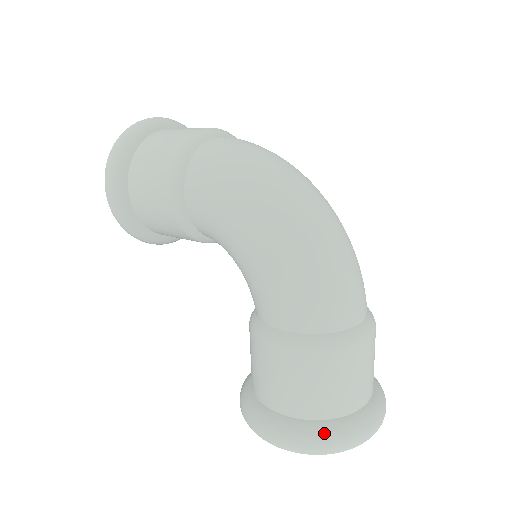
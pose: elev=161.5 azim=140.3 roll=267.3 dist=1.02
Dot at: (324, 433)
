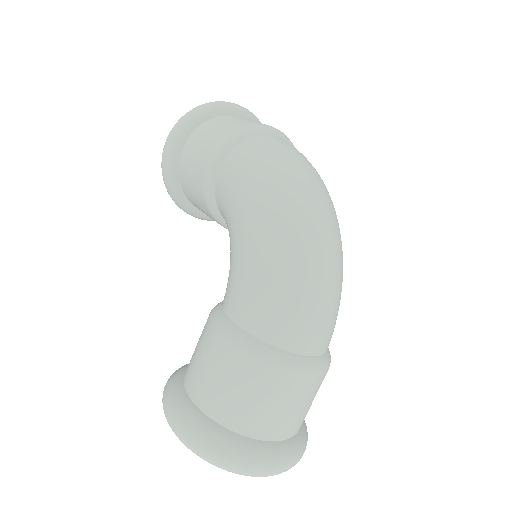
Dot at: (218, 439)
